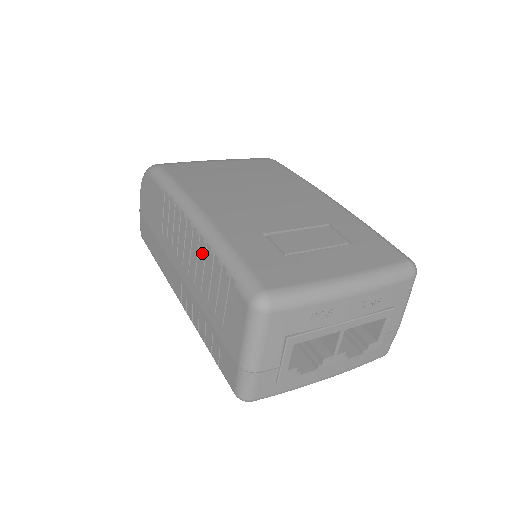
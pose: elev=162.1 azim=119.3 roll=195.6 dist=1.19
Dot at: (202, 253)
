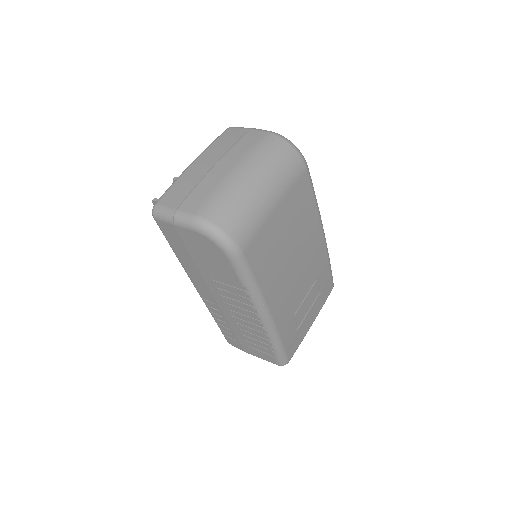
Dot at: (259, 333)
